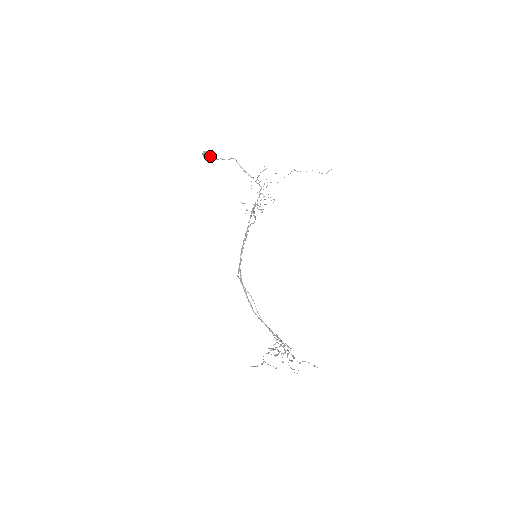
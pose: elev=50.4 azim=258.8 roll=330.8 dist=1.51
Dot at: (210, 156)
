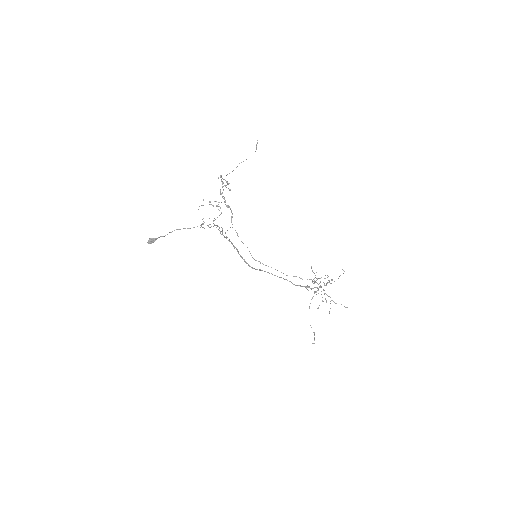
Dot at: (155, 240)
